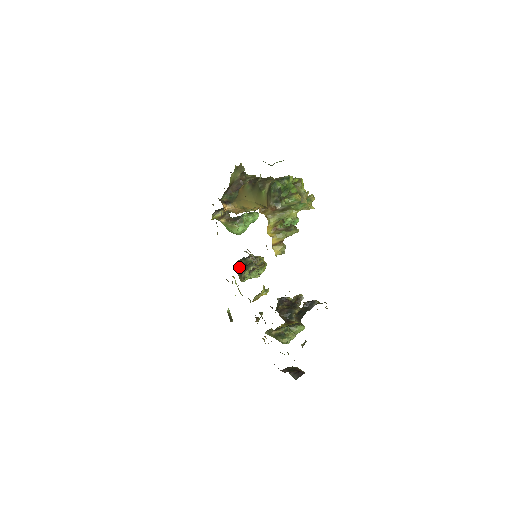
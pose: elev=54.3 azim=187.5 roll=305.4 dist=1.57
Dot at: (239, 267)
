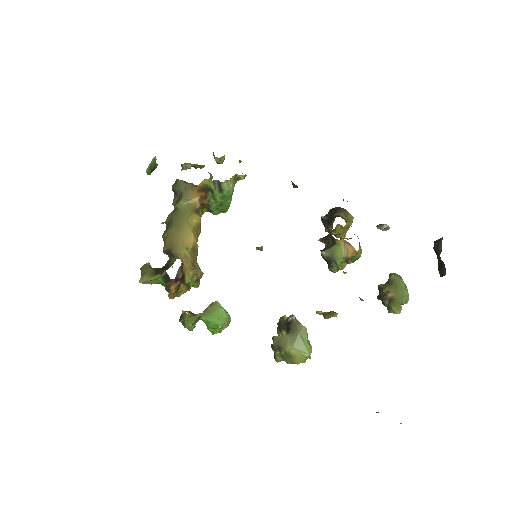
Dot at: (282, 336)
